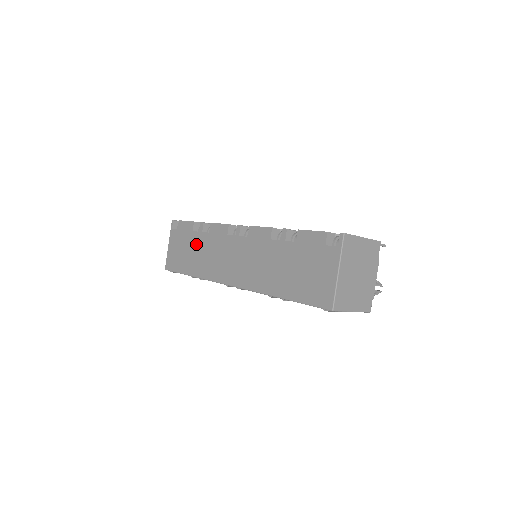
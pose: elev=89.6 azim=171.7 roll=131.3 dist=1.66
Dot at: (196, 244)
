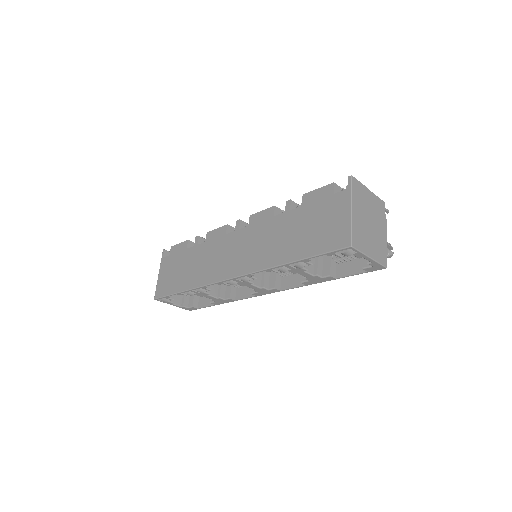
Dot at: (191, 258)
